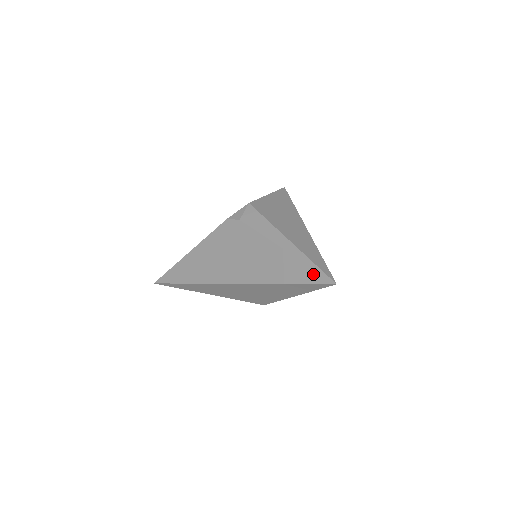
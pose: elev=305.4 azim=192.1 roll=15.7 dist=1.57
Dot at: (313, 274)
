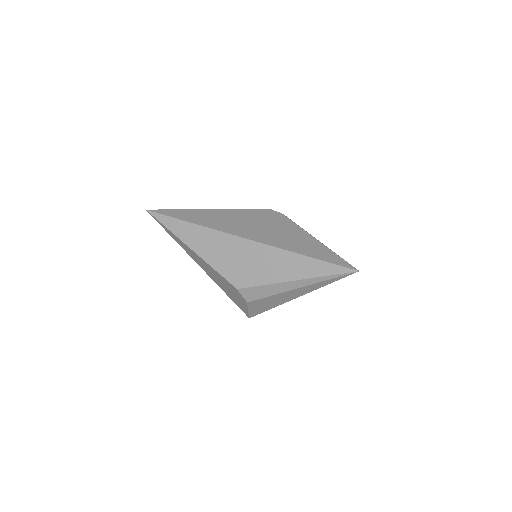
Dot at: (339, 259)
